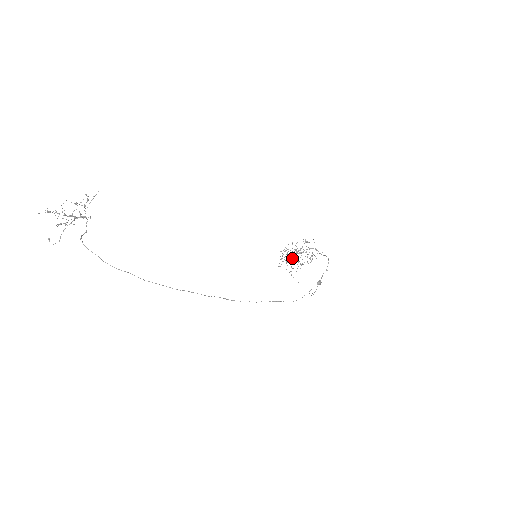
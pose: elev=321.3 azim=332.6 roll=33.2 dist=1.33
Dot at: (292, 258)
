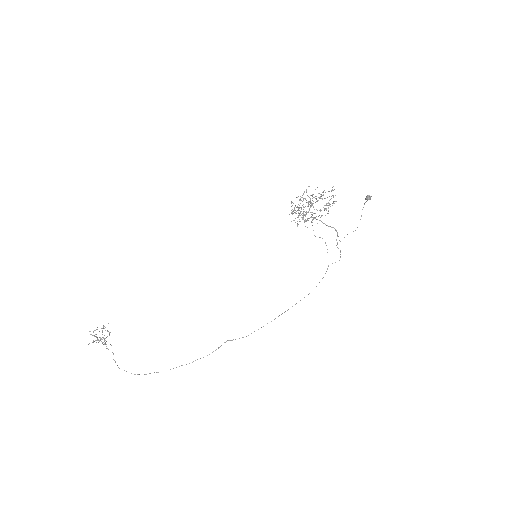
Dot at: (304, 220)
